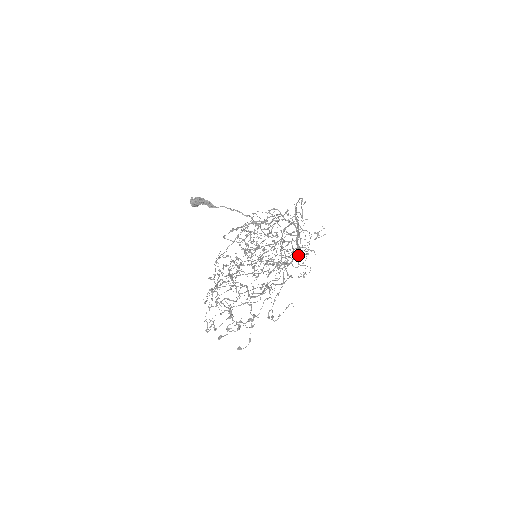
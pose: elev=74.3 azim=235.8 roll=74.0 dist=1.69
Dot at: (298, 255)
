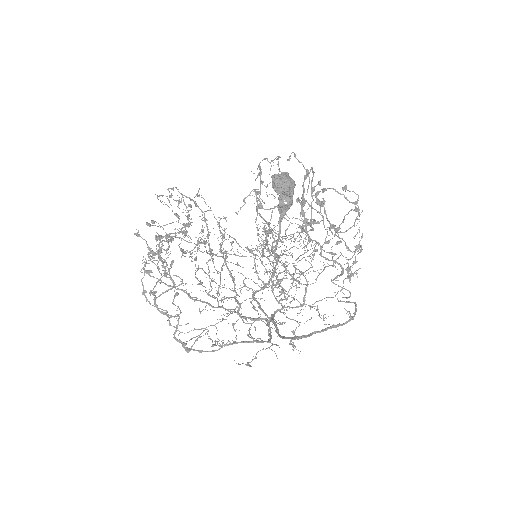
Dot at: (258, 319)
